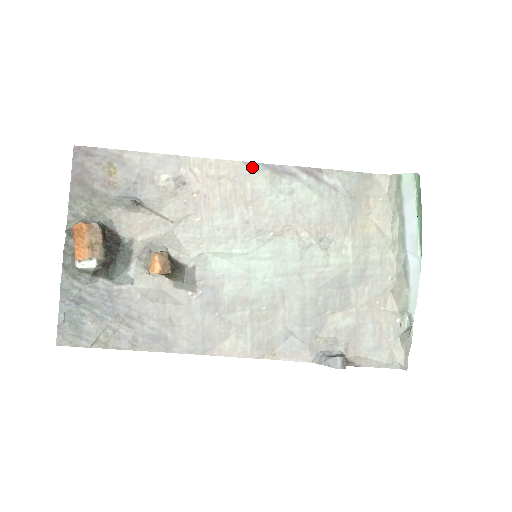
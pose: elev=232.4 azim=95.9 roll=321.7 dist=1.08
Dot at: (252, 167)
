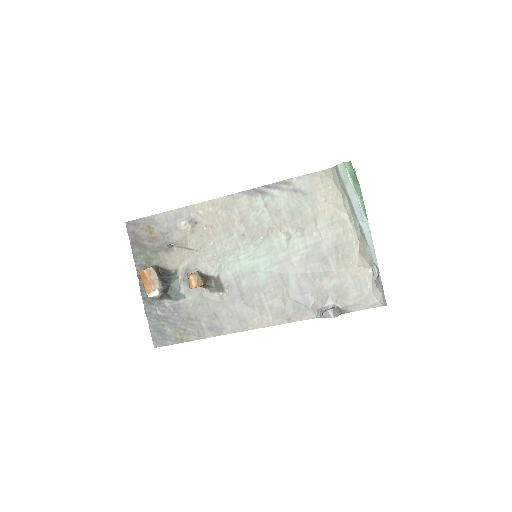
Dot at: (235, 197)
